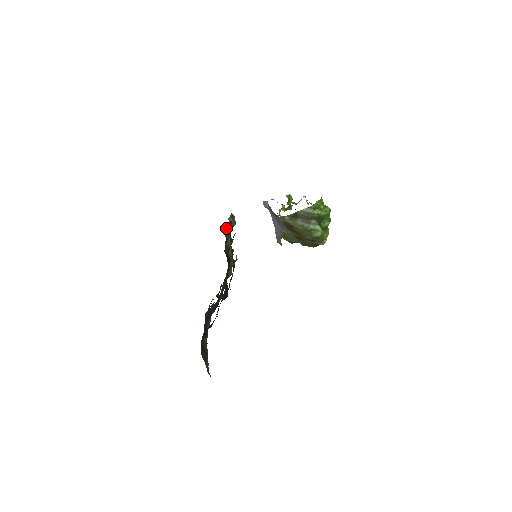
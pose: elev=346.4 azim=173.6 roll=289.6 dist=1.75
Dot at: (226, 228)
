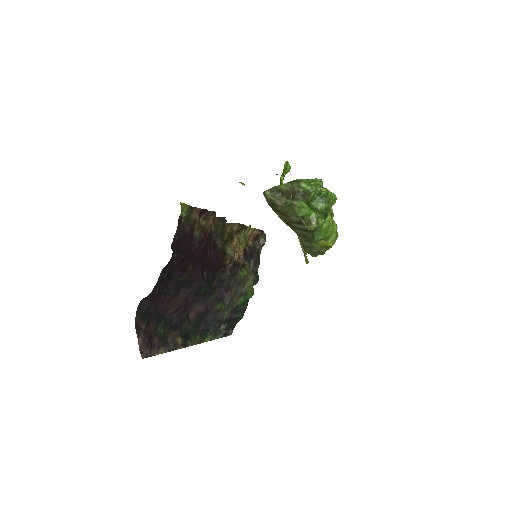
Dot at: (230, 225)
